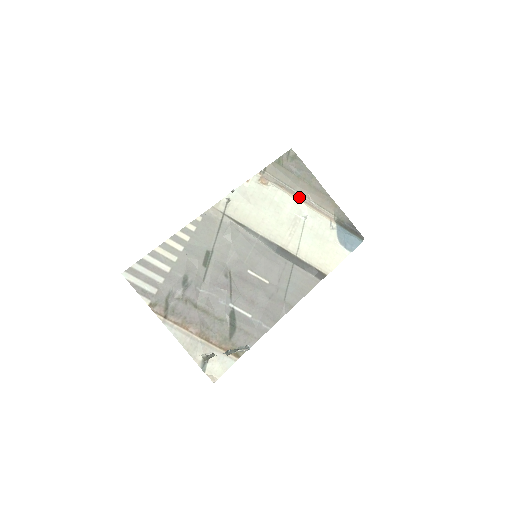
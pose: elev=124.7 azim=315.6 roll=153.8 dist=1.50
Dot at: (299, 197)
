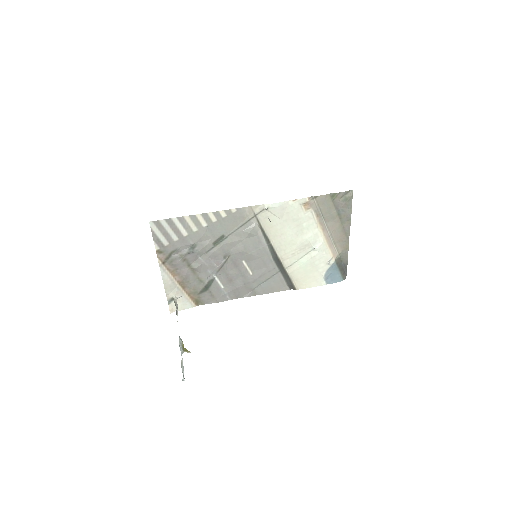
Dot at: (324, 230)
